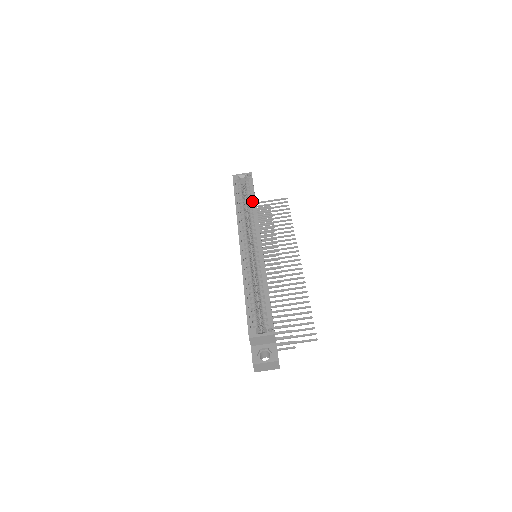
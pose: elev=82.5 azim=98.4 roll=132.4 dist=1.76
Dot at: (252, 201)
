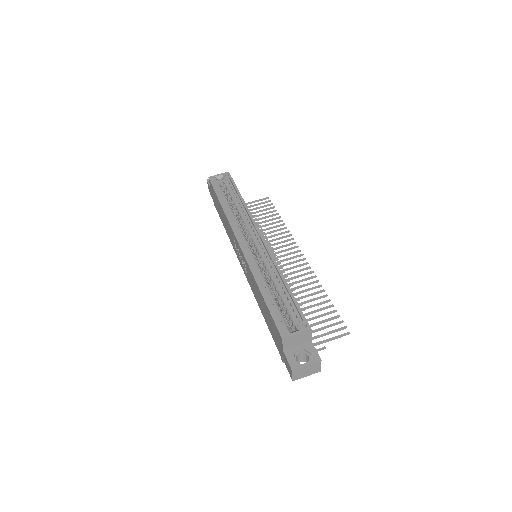
Dot at: (238, 199)
